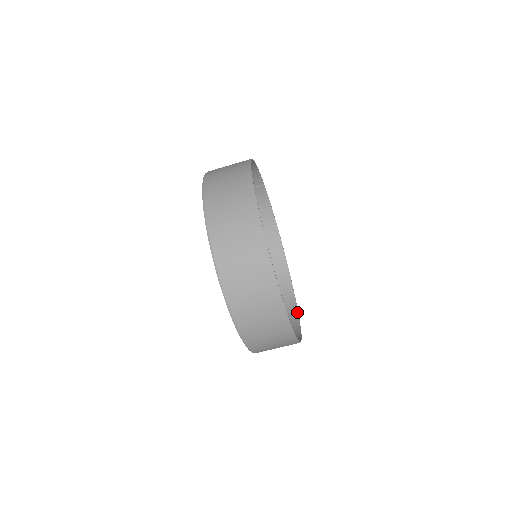
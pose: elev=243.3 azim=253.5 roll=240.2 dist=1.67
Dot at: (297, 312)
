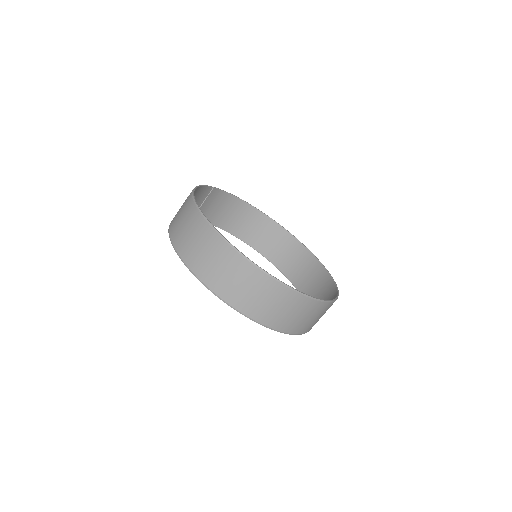
Dot at: (316, 259)
